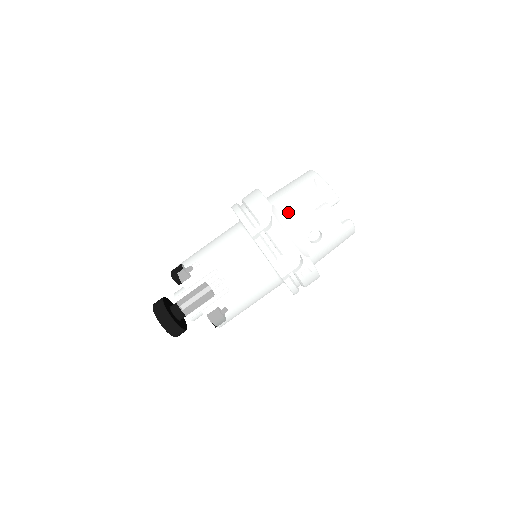
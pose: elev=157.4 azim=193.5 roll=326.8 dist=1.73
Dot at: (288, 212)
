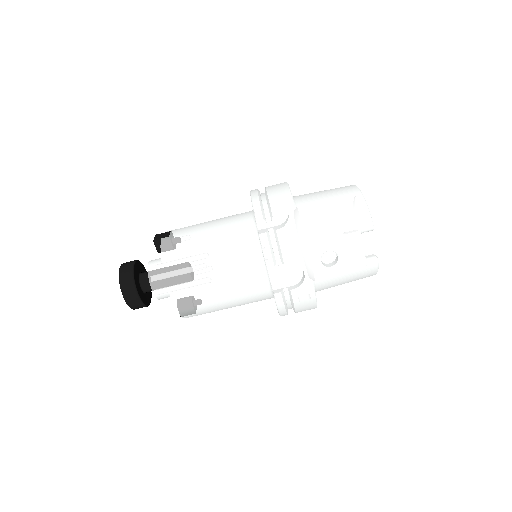
Dot at: (310, 219)
